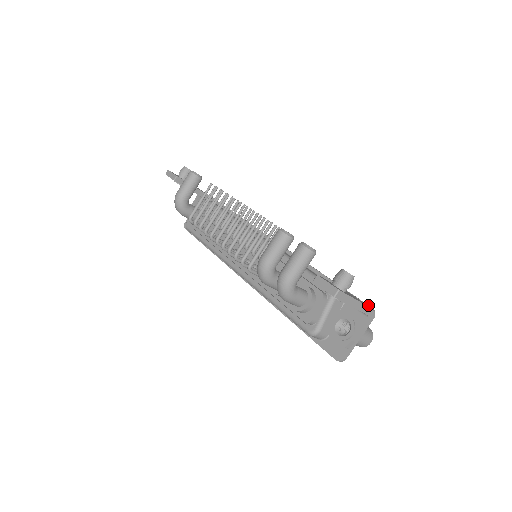
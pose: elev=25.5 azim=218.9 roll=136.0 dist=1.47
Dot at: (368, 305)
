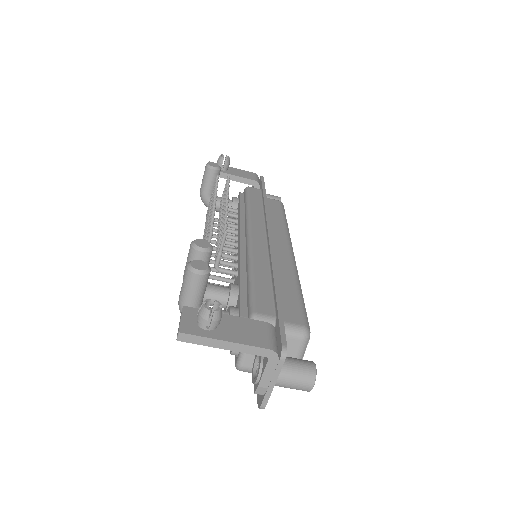
Dot at: (282, 341)
